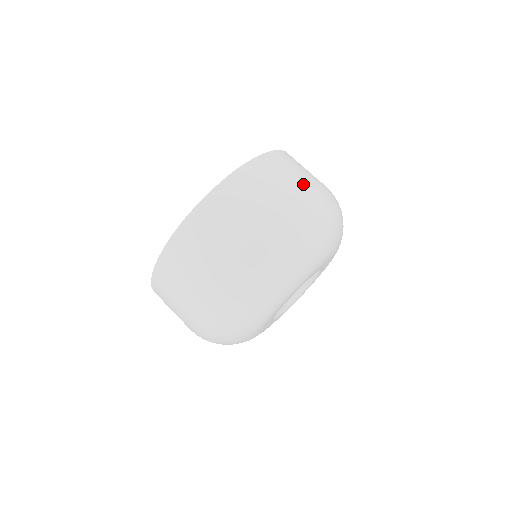
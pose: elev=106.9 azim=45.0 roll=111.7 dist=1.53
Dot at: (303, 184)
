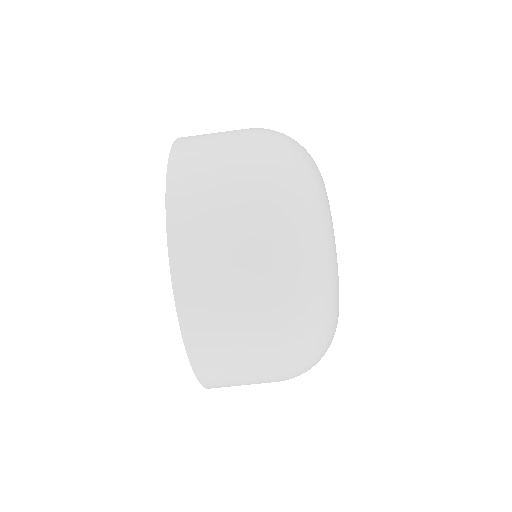
Dot at: (237, 176)
